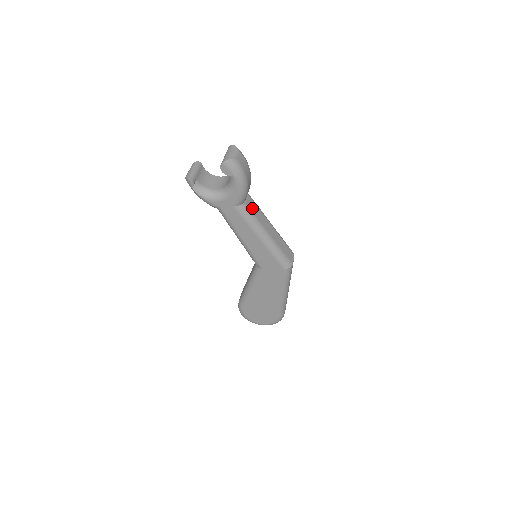
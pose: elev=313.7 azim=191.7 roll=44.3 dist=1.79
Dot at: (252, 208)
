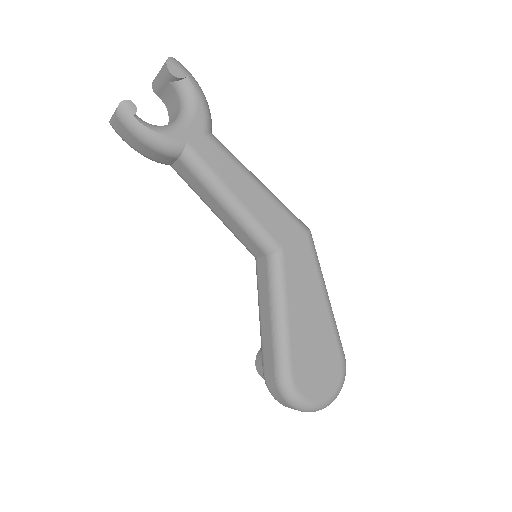
Dot at: occluded
